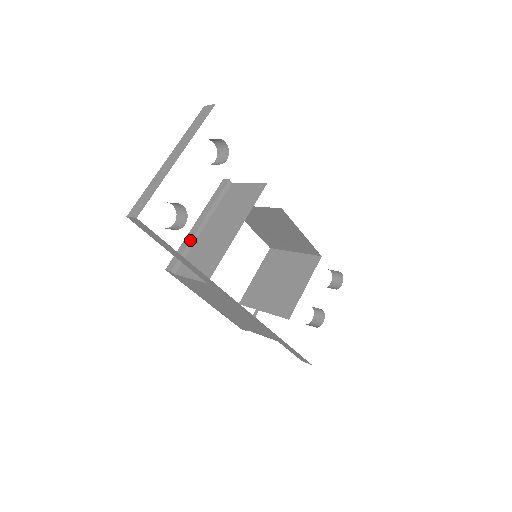
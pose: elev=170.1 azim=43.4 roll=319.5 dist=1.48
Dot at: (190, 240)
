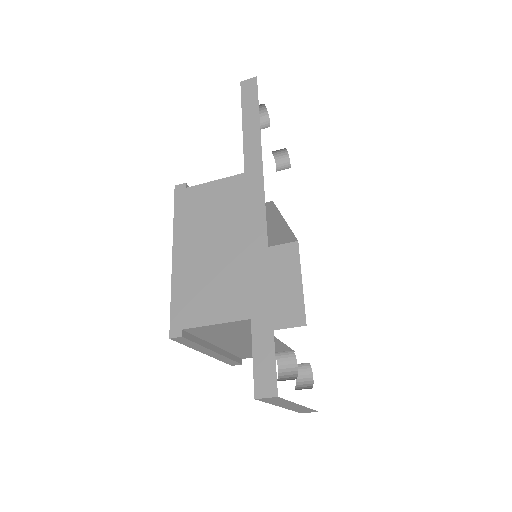
Dot at: occluded
